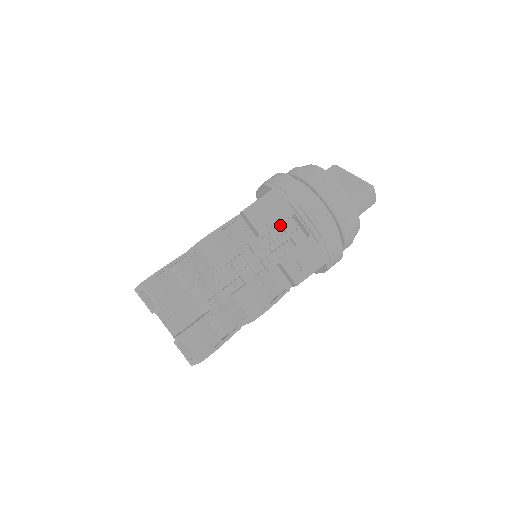
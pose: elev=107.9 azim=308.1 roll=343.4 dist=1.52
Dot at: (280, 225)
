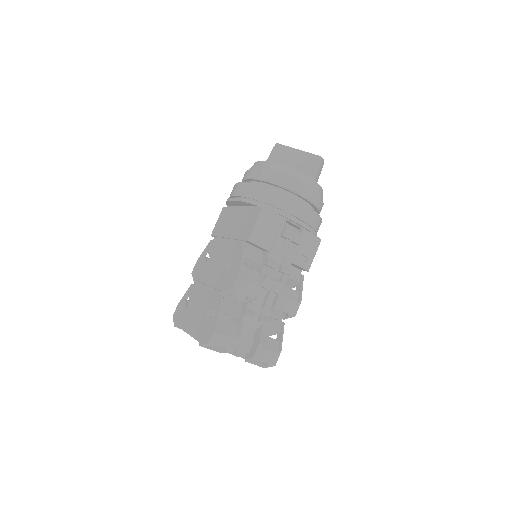
Dot at: (281, 236)
